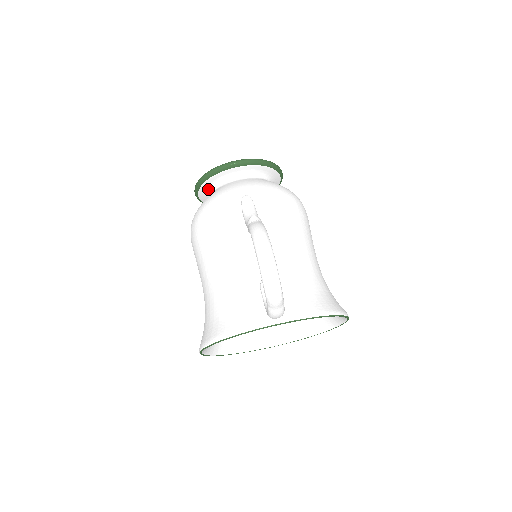
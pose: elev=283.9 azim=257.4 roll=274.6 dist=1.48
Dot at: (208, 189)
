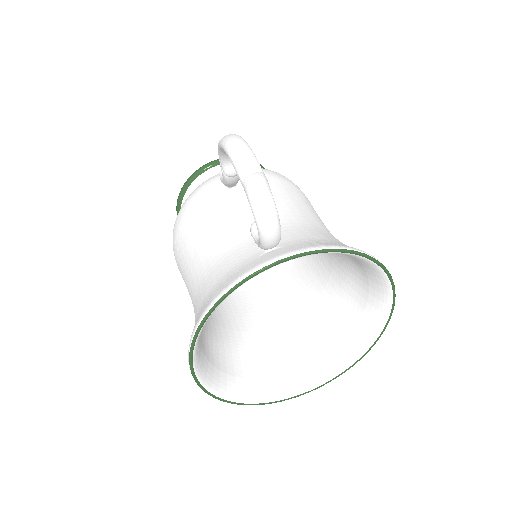
Dot at: occluded
